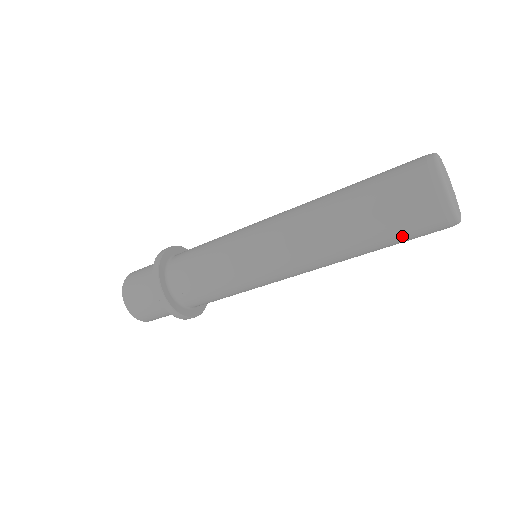
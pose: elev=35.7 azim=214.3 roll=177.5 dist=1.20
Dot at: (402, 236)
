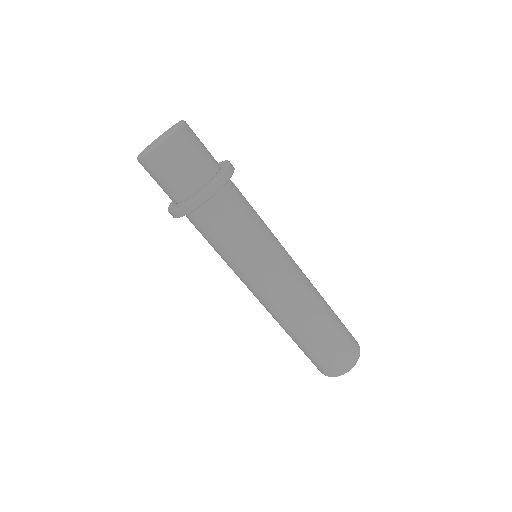
Dot at: (305, 354)
